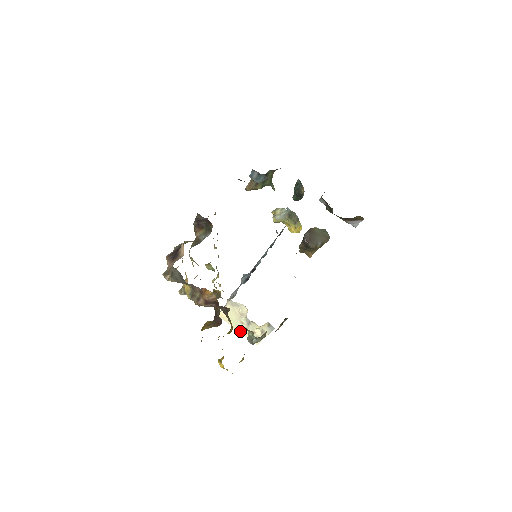
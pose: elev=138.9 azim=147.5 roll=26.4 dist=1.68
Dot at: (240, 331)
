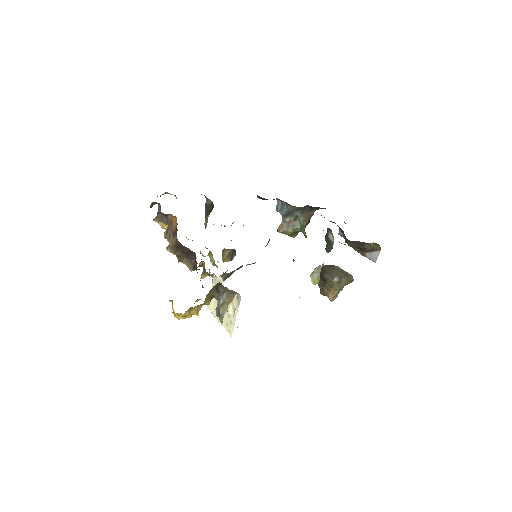
Dot at: occluded
